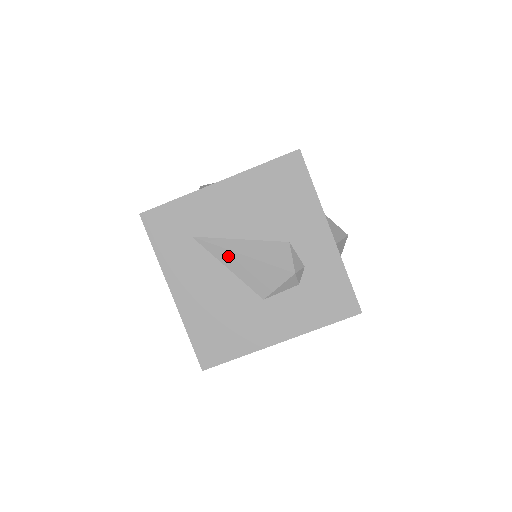
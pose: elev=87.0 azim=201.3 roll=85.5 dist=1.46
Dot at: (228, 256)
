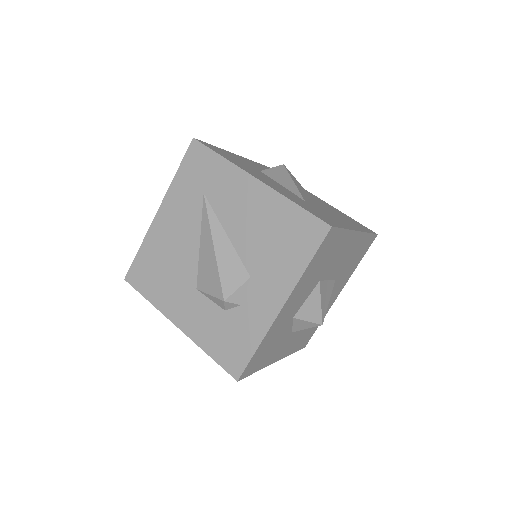
Dot at: (207, 234)
